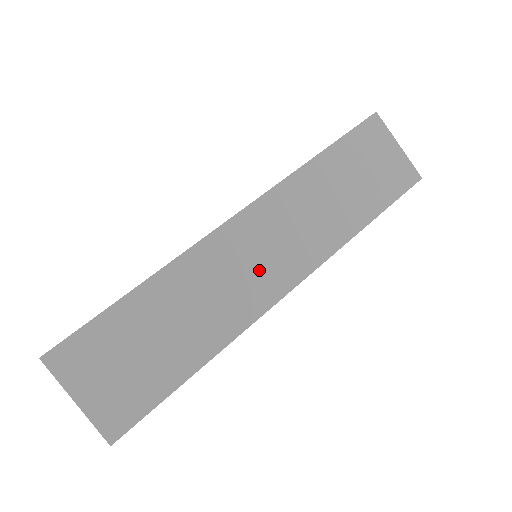
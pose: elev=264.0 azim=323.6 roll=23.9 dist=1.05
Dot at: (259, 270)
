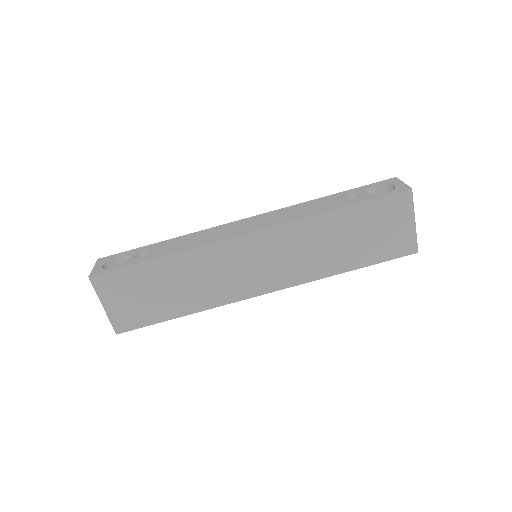
Dot at: (248, 274)
